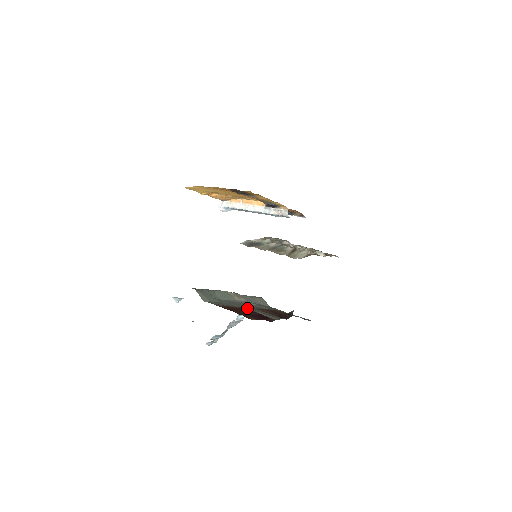
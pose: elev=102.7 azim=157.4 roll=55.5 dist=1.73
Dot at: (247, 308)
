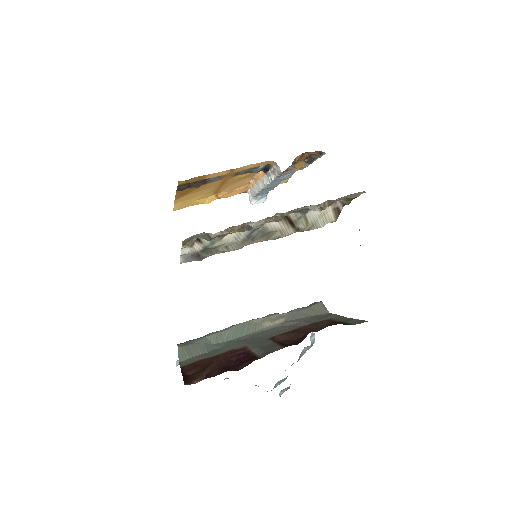
Dot at: (247, 345)
